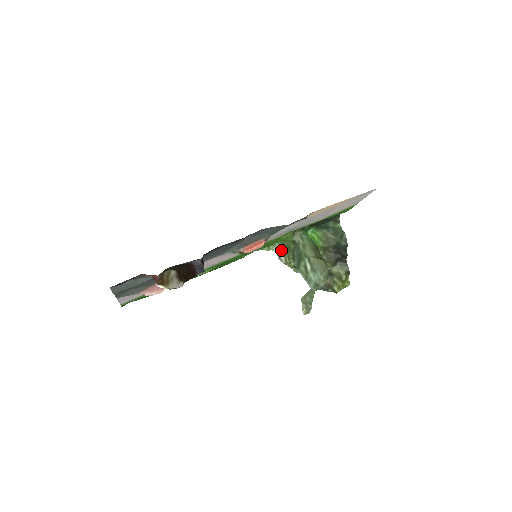
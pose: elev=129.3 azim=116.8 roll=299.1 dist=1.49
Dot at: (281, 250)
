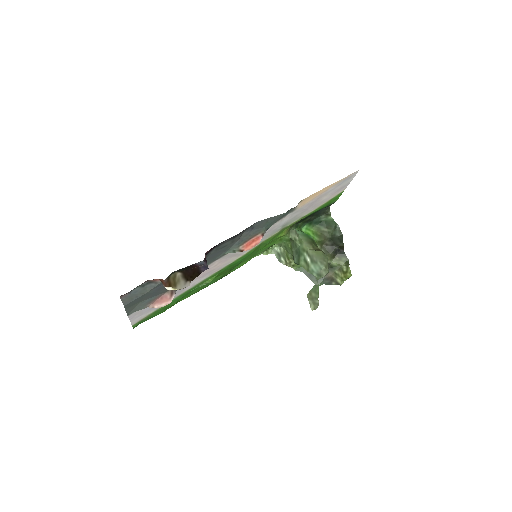
Dot at: (279, 252)
